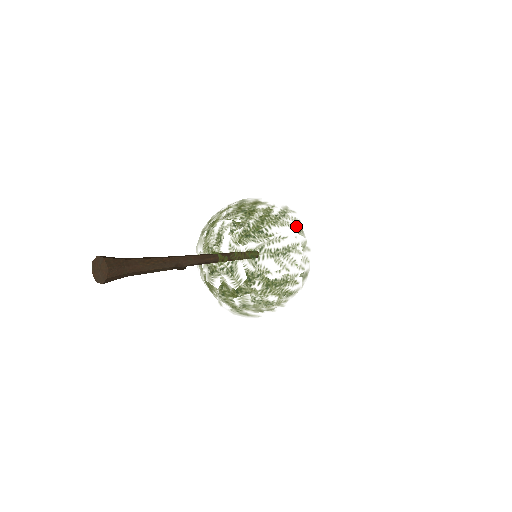
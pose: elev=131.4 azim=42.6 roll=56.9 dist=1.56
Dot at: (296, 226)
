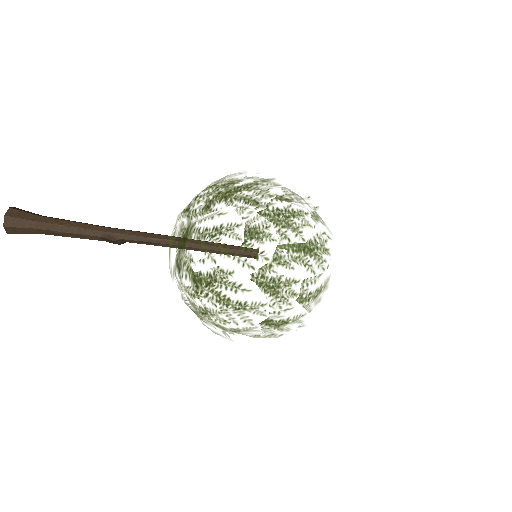
Dot at: (257, 201)
